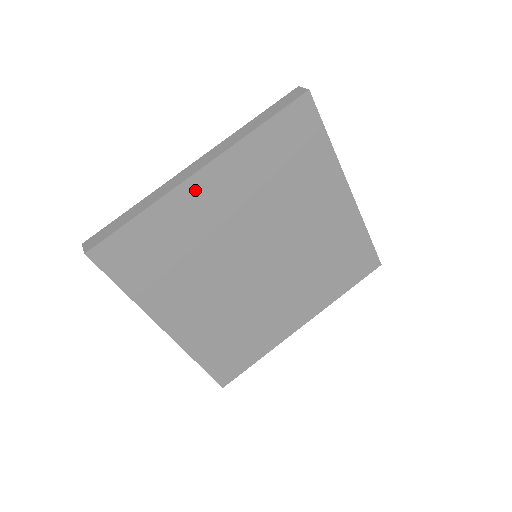
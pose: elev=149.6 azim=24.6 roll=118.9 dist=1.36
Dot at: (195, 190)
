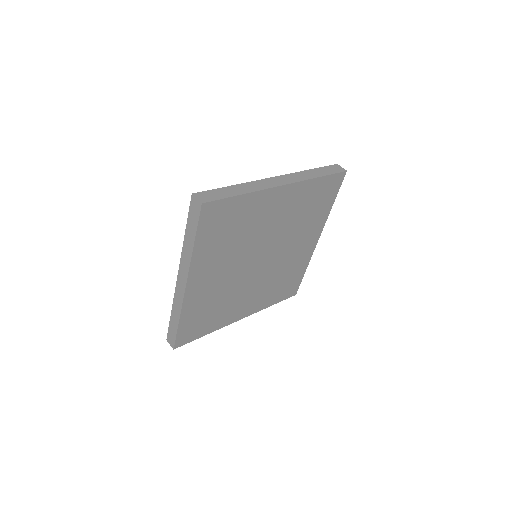
Dot at: (193, 291)
